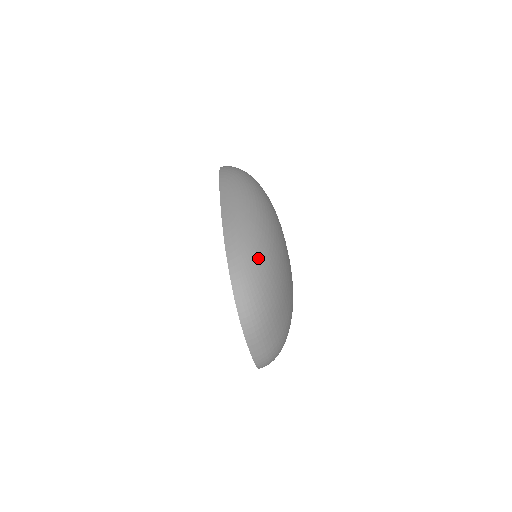
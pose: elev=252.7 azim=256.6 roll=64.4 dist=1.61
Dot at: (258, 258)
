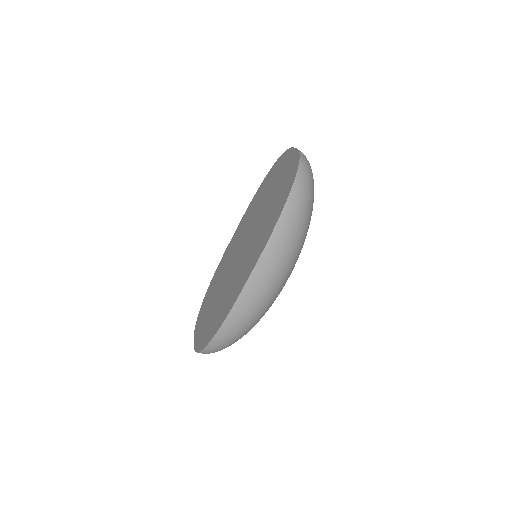
Dot at: (238, 338)
